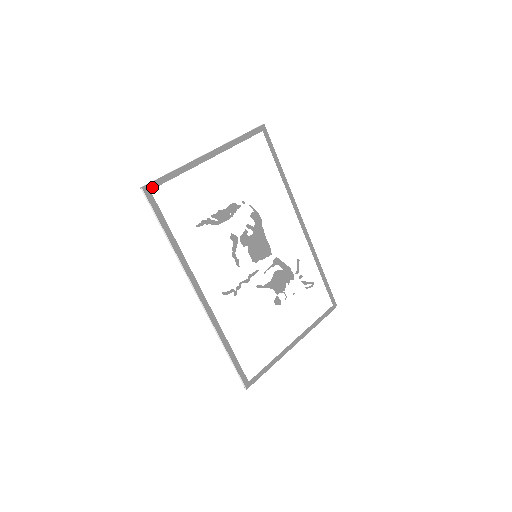
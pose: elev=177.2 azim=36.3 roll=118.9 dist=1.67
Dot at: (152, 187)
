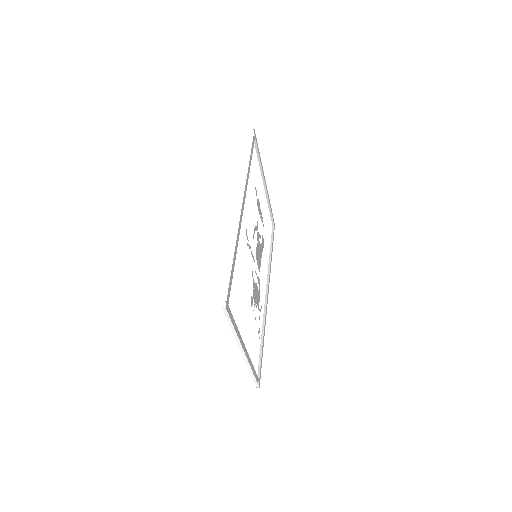
Dot at: occluded
